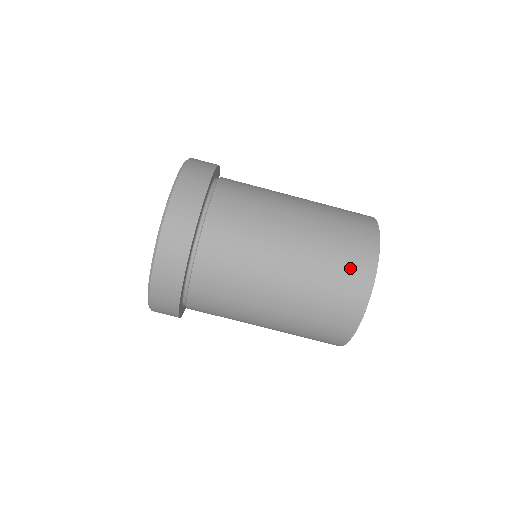
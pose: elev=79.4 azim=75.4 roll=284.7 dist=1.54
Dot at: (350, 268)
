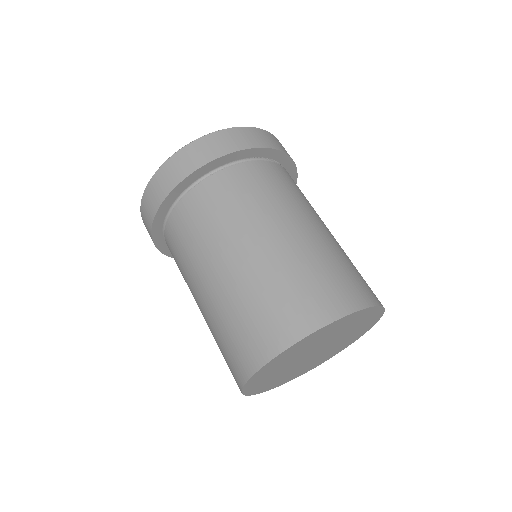
Dot at: (360, 281)
